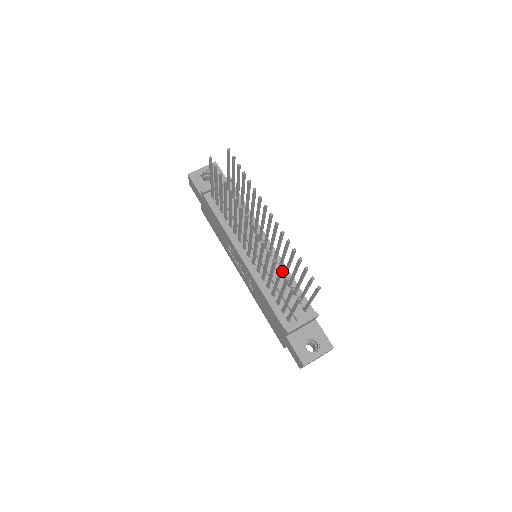
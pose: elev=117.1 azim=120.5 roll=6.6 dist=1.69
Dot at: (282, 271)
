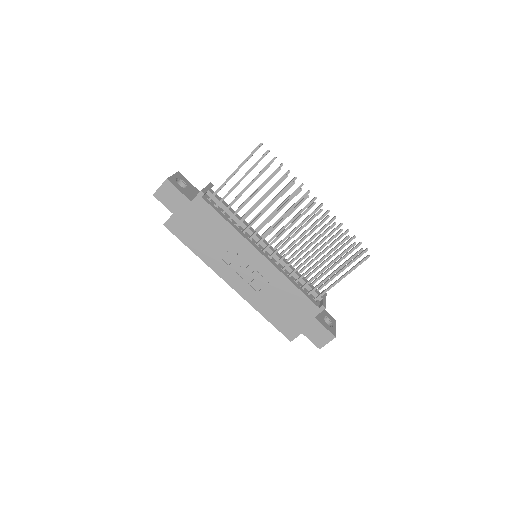
Dot at: (346, 239)
